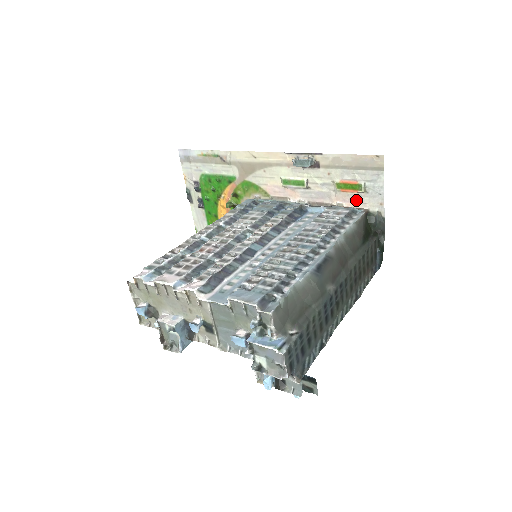
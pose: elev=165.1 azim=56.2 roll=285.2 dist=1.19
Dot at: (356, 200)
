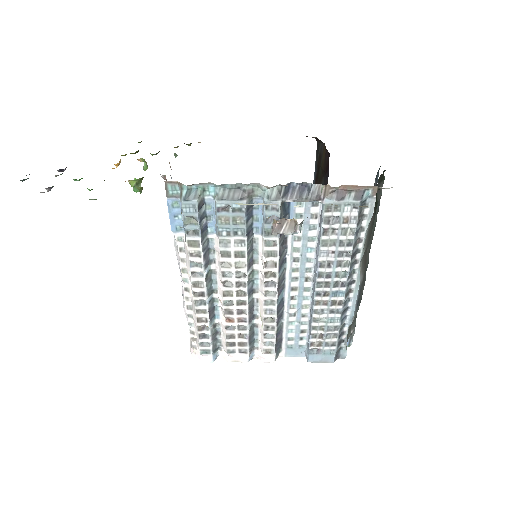
Dot at: occluded
